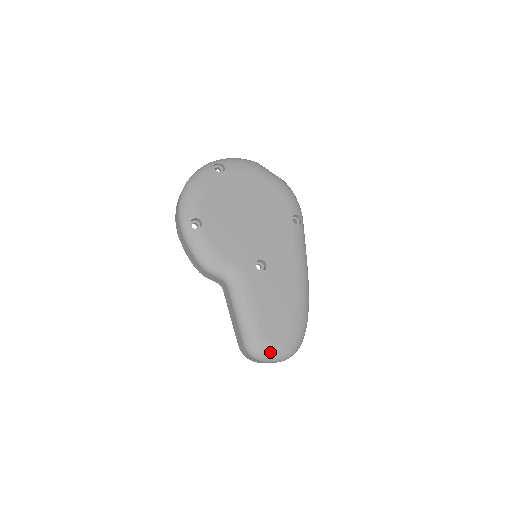
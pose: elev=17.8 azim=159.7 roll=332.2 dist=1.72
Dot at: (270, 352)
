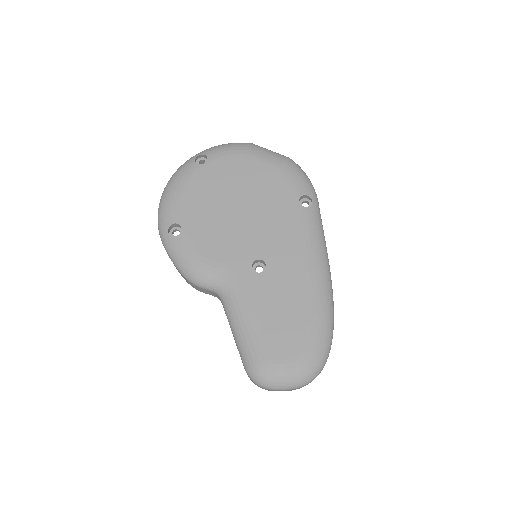
Dot at: (278, 377)
